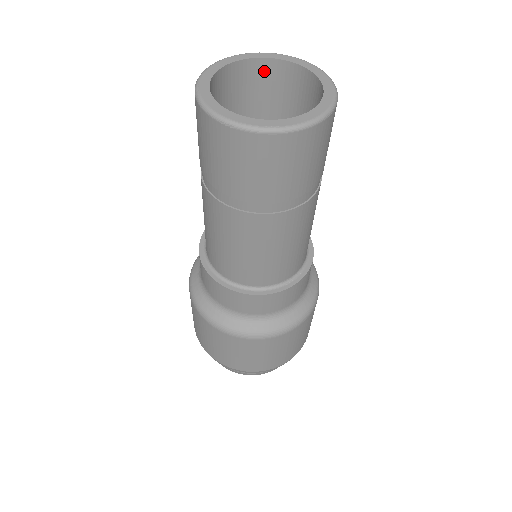
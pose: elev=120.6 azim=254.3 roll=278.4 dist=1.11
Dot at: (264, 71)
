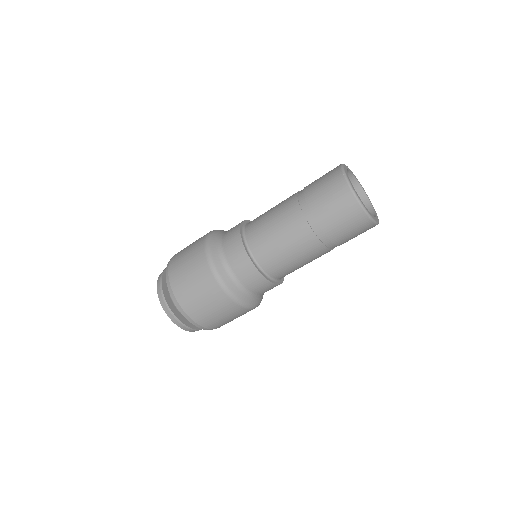
Dot at: (361, 200)
